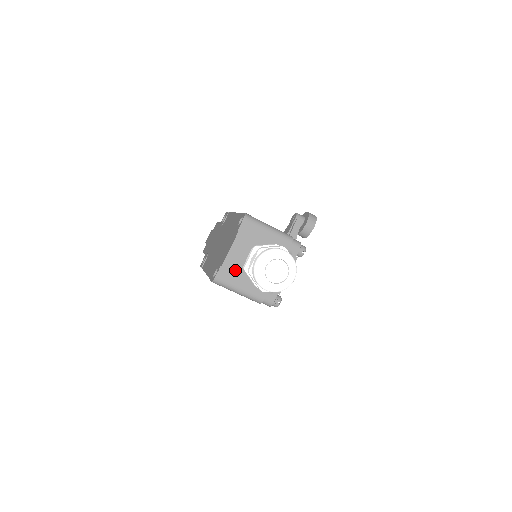
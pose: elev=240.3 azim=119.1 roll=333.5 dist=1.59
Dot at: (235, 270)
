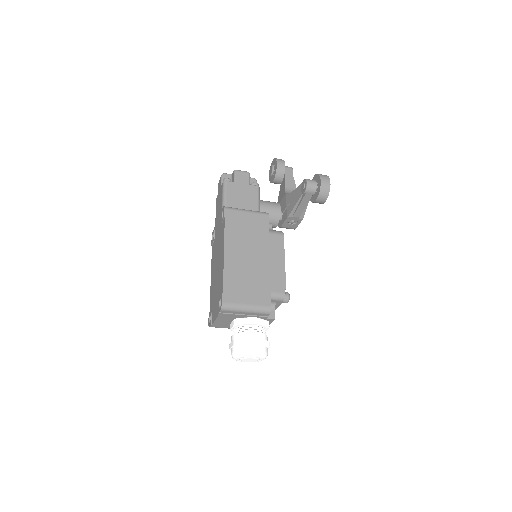
Dot at: (224, 325)
